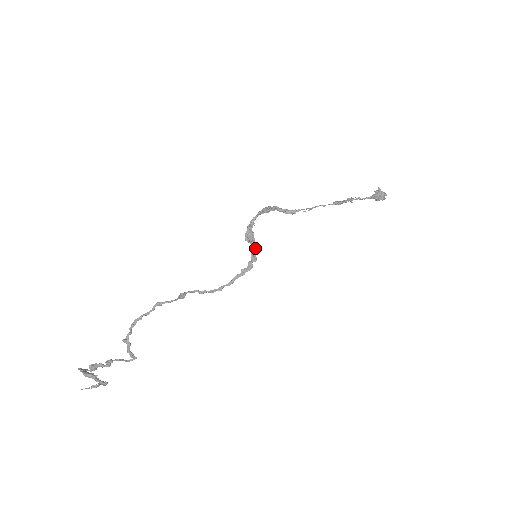
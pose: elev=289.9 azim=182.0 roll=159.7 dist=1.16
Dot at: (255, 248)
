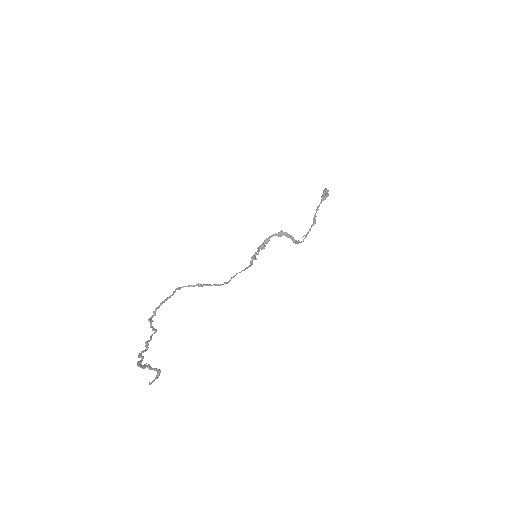
Dot at: occluded
